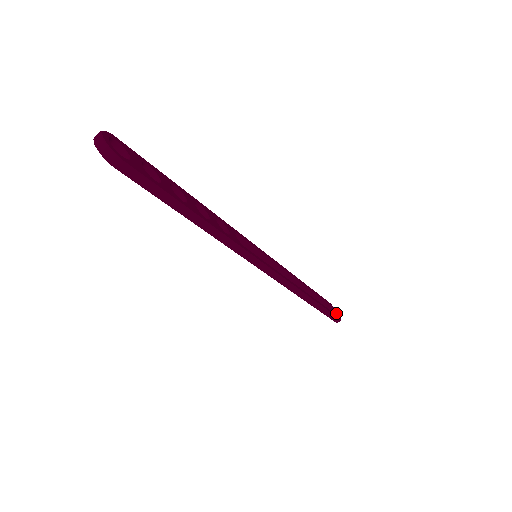
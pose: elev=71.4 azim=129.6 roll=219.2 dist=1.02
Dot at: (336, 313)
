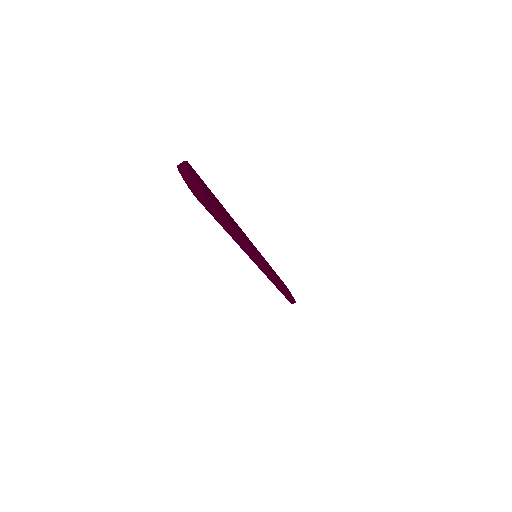
Dot at: (291, 295)
